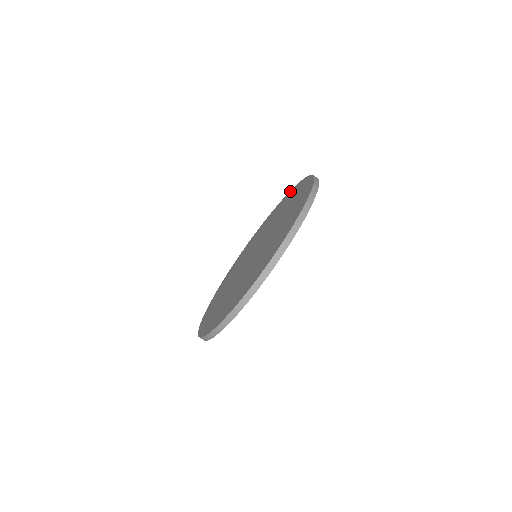
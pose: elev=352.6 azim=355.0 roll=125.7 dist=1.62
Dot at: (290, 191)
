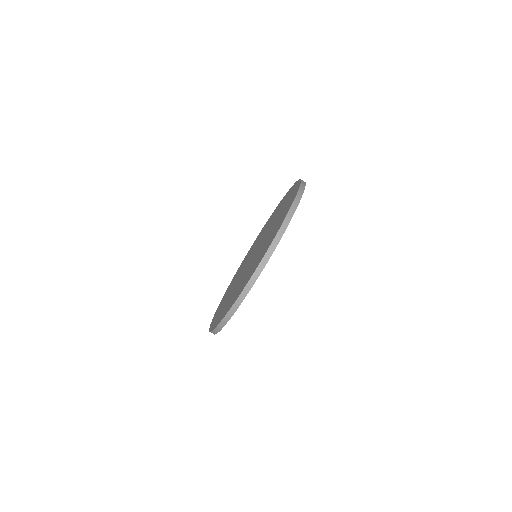
Dot at: (284, 196)
